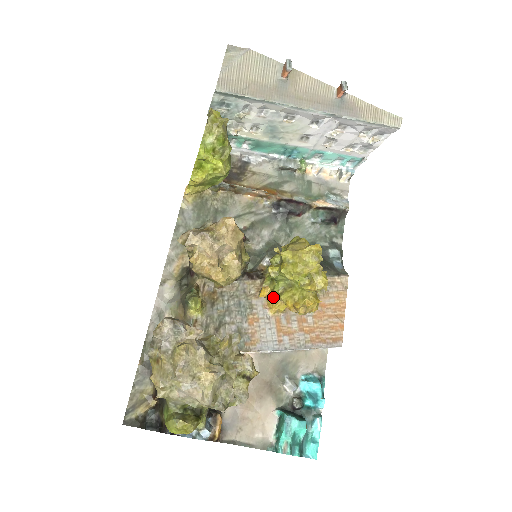
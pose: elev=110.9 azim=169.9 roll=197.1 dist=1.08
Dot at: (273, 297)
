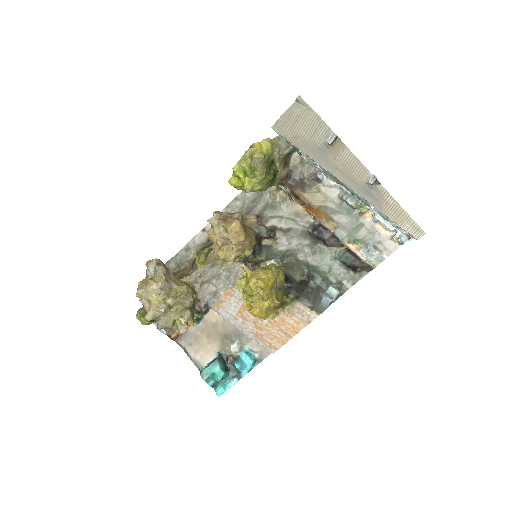
Dot at: occluded
